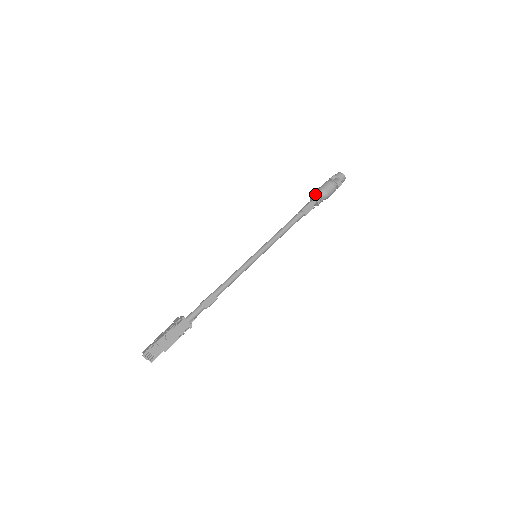
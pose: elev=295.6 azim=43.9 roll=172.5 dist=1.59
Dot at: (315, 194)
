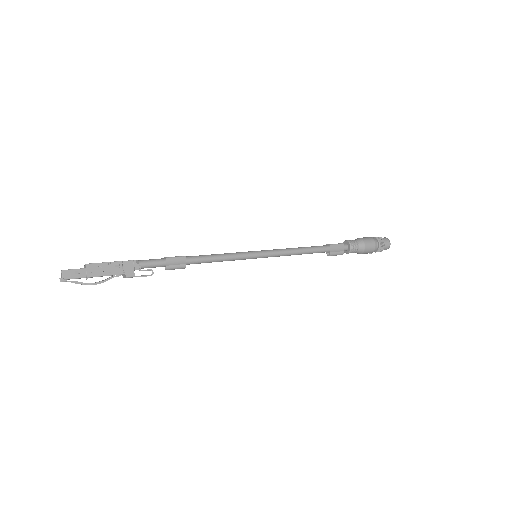
Dot at: occluded
